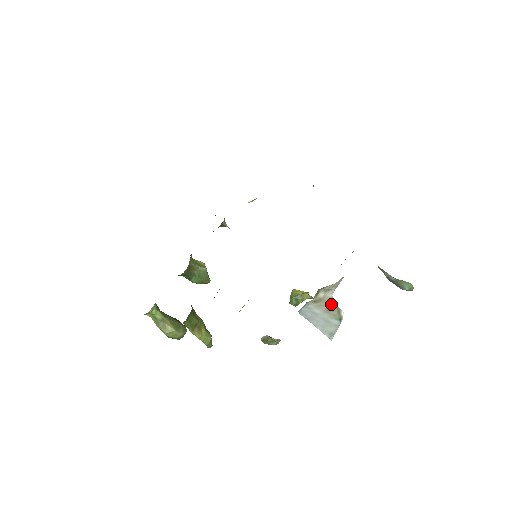
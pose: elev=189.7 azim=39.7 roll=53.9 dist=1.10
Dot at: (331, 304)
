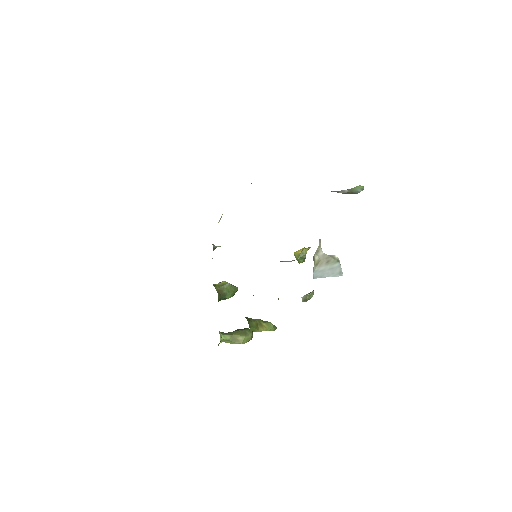
Dot at: (326, 258)
